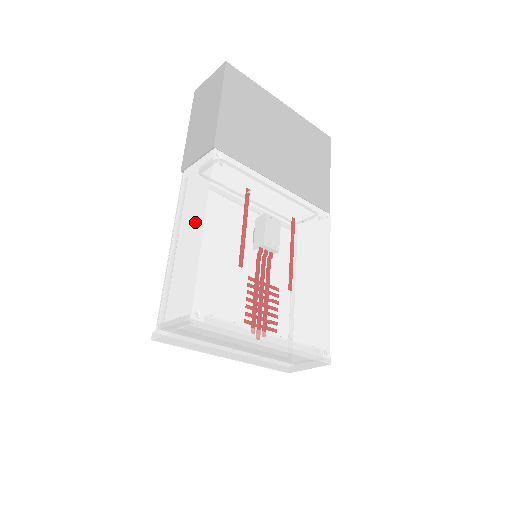
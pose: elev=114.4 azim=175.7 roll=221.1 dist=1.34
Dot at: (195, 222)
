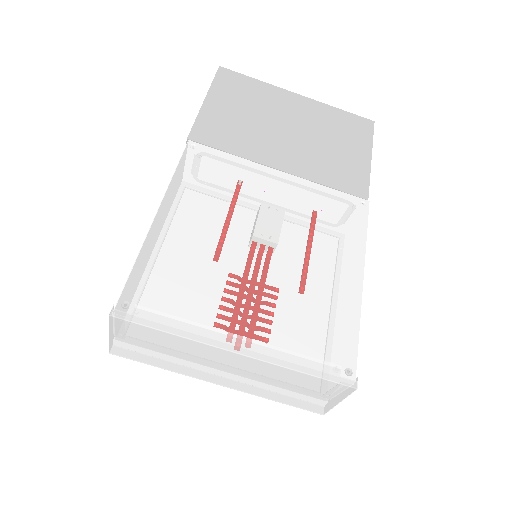
Dot at: occluded
